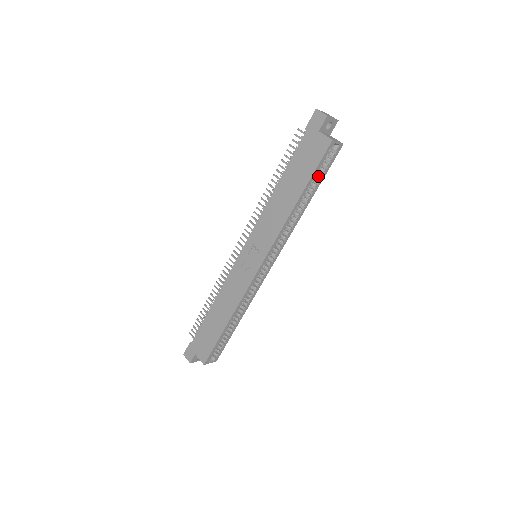
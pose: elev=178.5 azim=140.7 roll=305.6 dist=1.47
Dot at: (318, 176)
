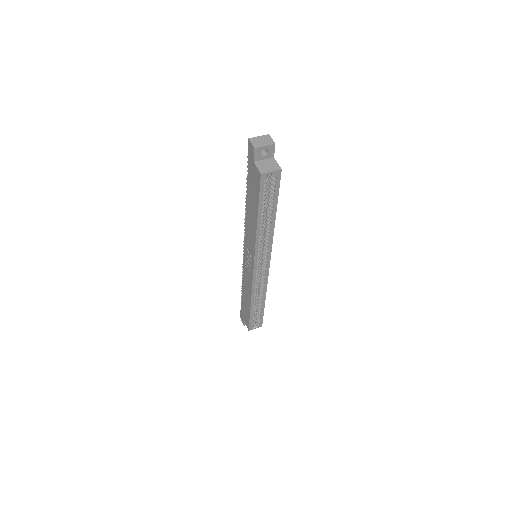
Dot at: (272, 197)
